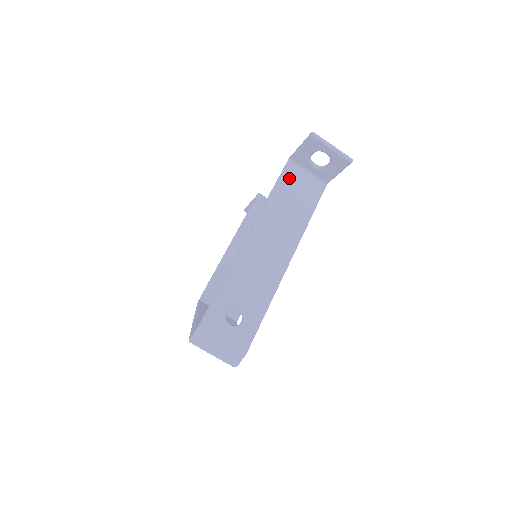
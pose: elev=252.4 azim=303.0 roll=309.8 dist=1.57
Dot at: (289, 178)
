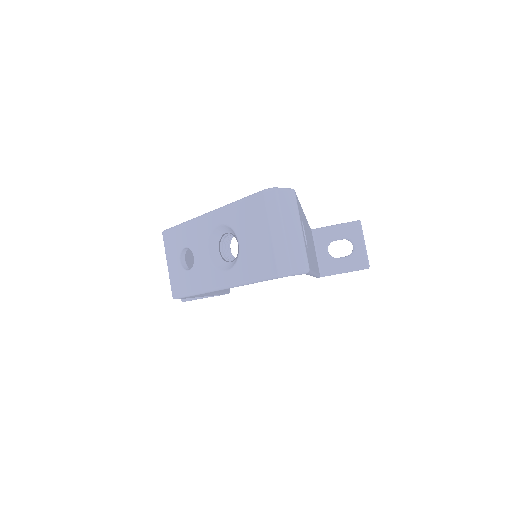
Dot at: occluded
